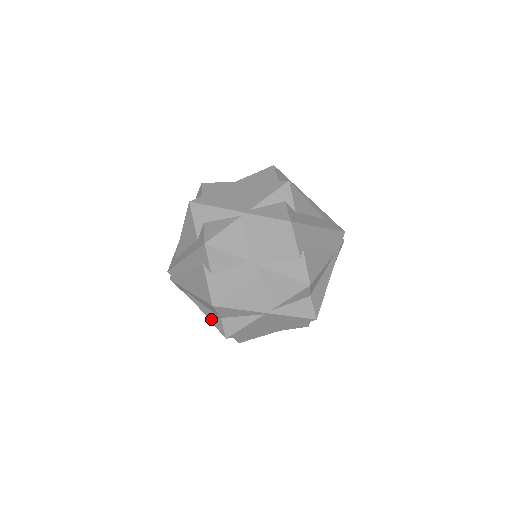
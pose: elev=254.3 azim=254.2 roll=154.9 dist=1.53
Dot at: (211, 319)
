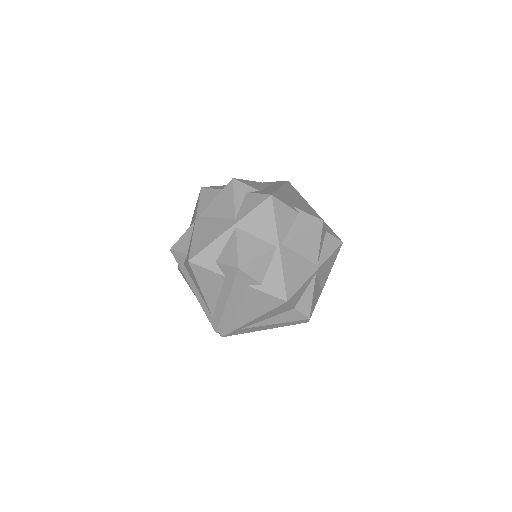
Dot at: (285, 320)
